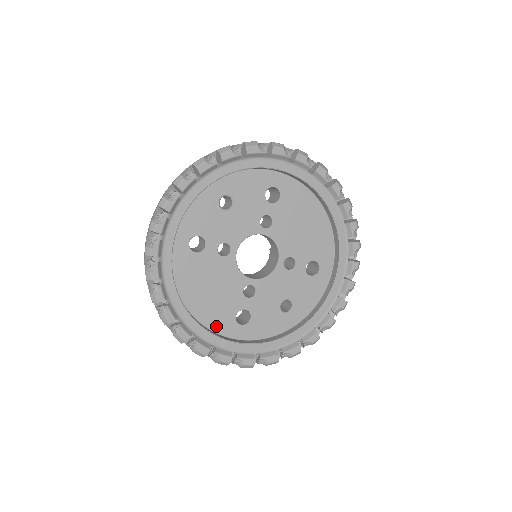
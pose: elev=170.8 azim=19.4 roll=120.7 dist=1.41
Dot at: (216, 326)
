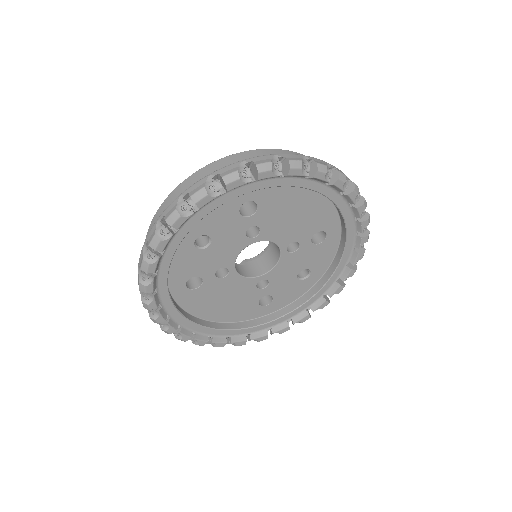
Dot at: (244, 317)
